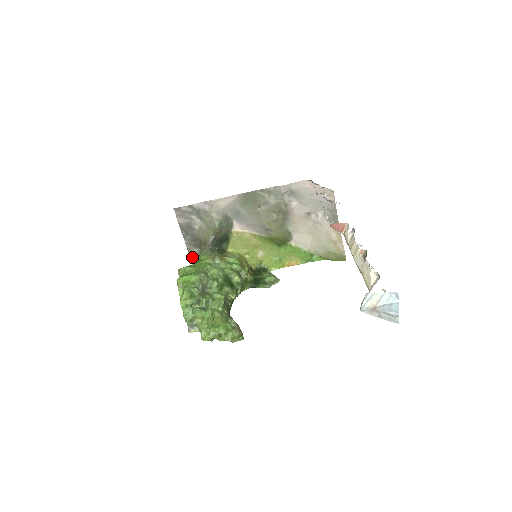
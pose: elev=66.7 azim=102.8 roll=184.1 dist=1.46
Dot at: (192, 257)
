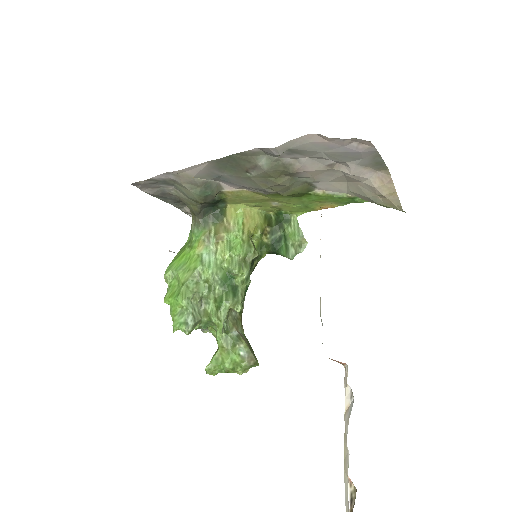
Dot at: (187, 213)
